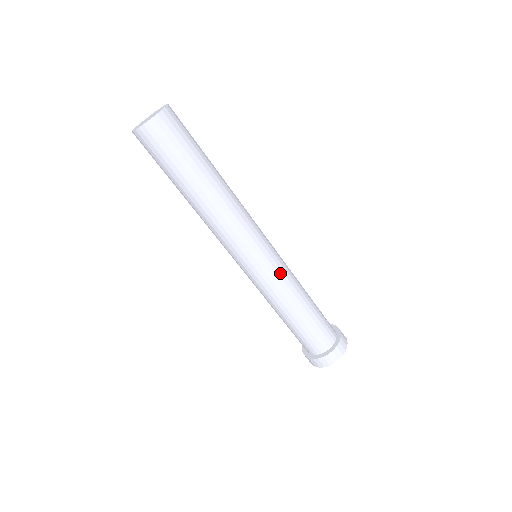
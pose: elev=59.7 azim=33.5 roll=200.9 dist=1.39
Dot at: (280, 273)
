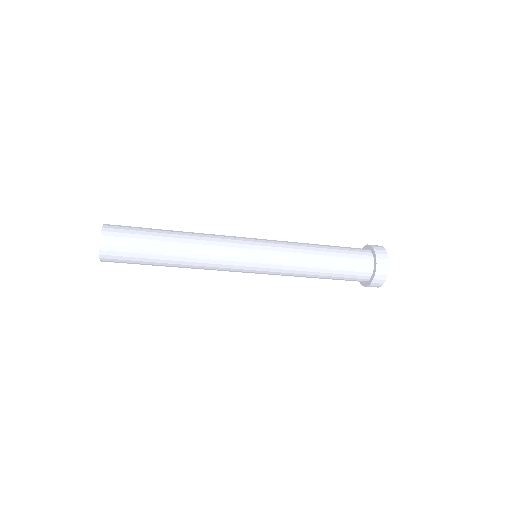
Dot at: (280, 259)
